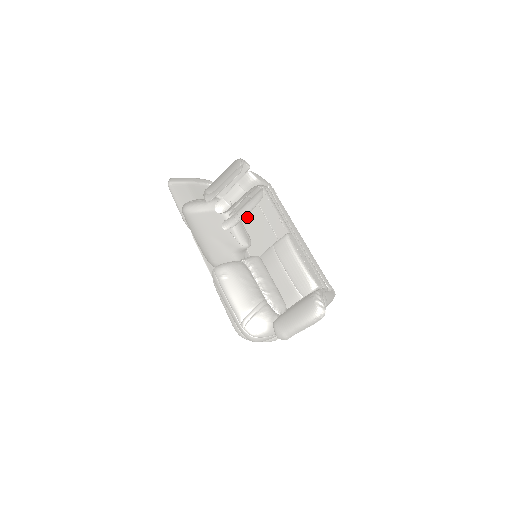
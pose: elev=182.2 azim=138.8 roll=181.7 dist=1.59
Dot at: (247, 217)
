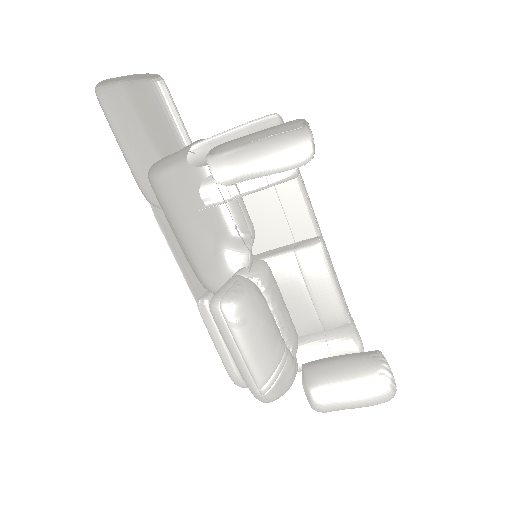
Dot at: occluded
